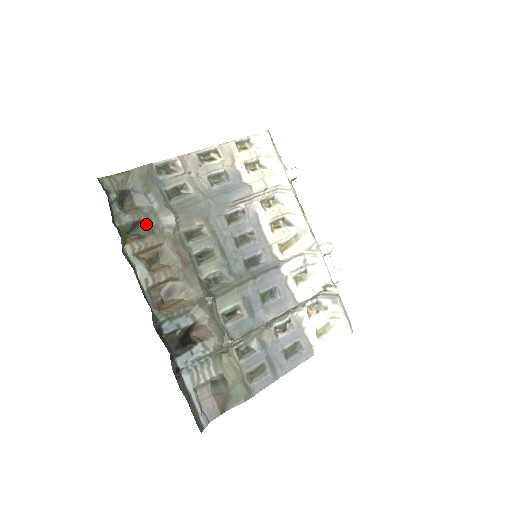
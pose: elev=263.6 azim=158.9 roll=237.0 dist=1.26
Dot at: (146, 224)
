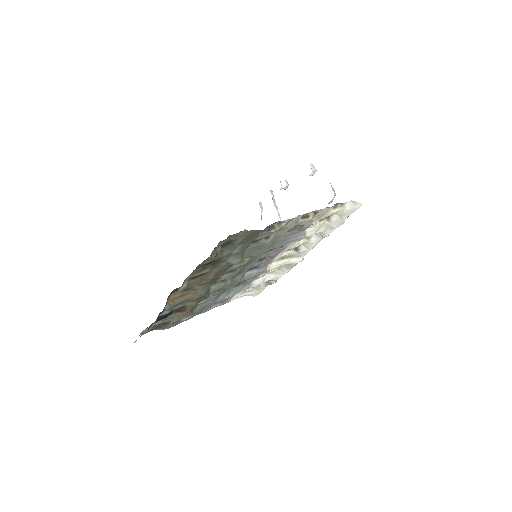
Dot at: (216, 262)
